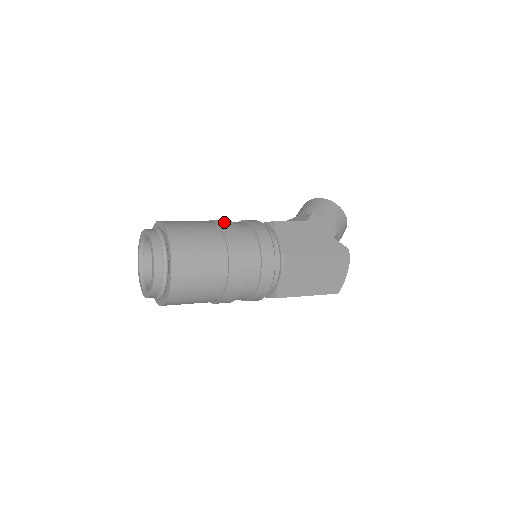
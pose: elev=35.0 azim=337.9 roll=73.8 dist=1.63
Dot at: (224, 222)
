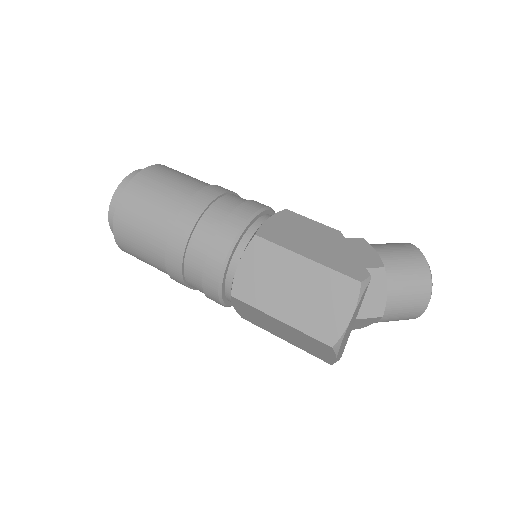
Dot at: occluded
